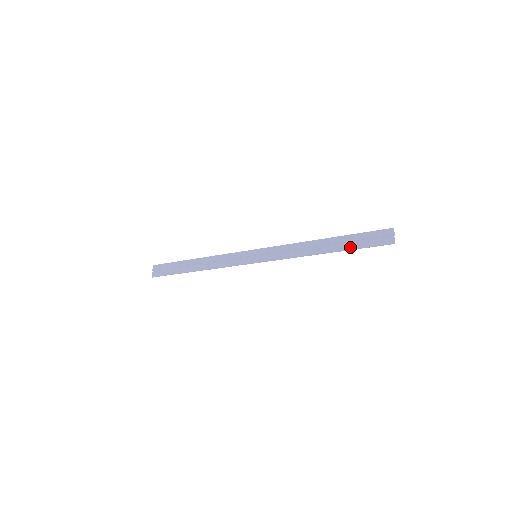
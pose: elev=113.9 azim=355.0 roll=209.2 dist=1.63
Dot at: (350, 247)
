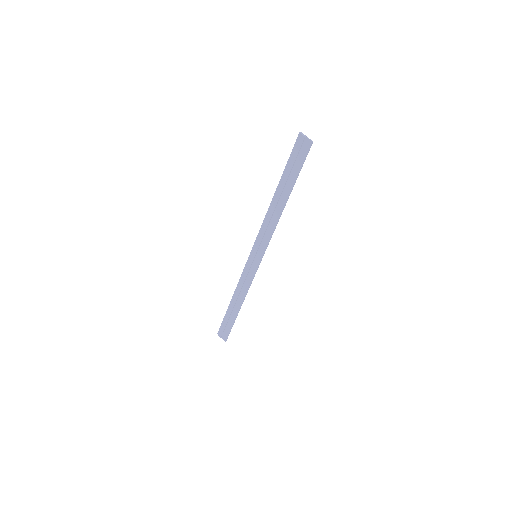
Dot at: (293, 179)
